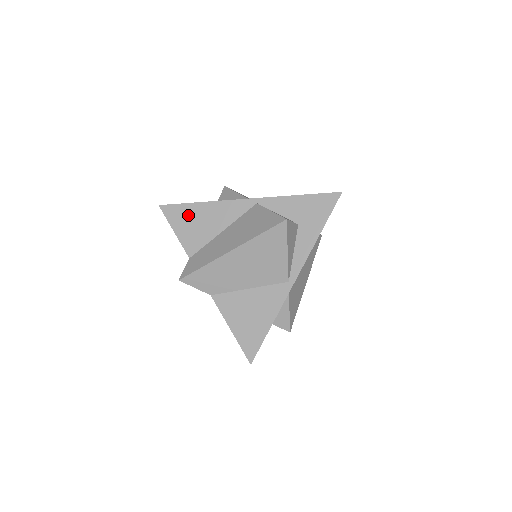
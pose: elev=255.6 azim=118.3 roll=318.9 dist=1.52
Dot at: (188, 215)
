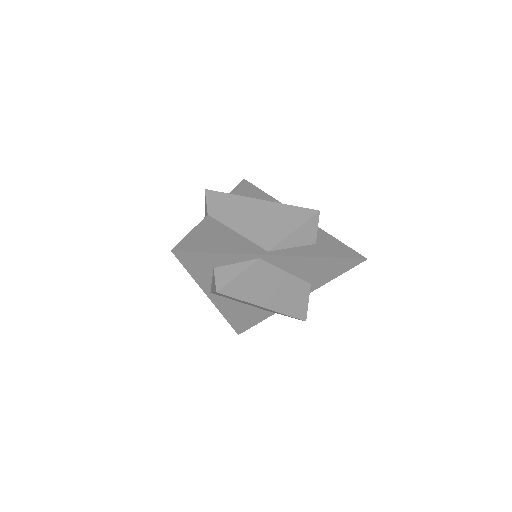
Dot at: (254, 192)
